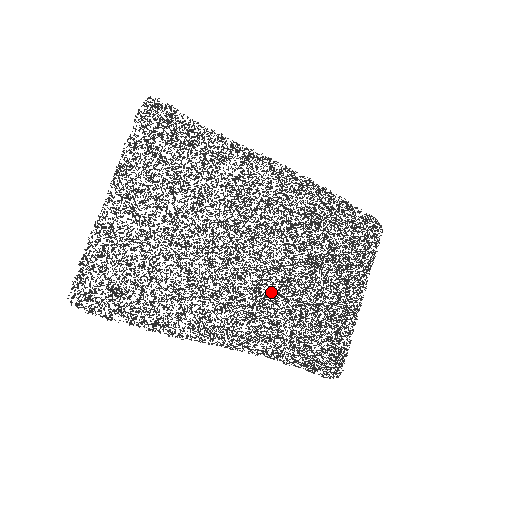
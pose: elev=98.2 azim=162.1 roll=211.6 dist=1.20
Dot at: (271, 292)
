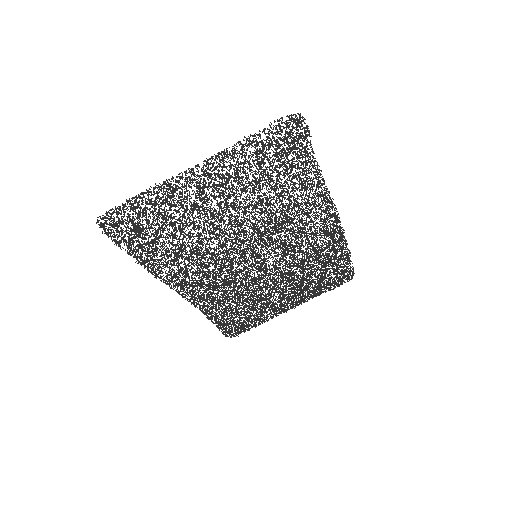
Dot at: (242, 279)
